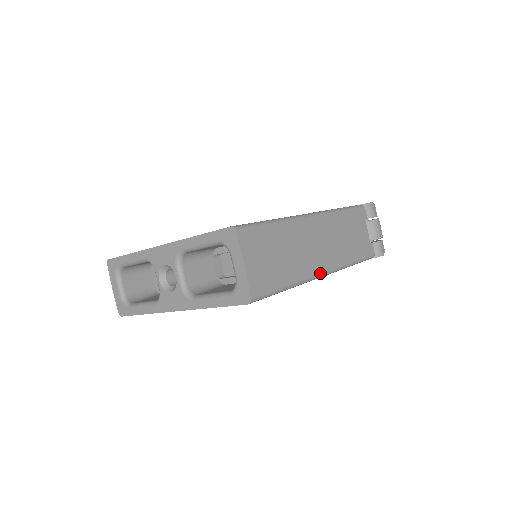
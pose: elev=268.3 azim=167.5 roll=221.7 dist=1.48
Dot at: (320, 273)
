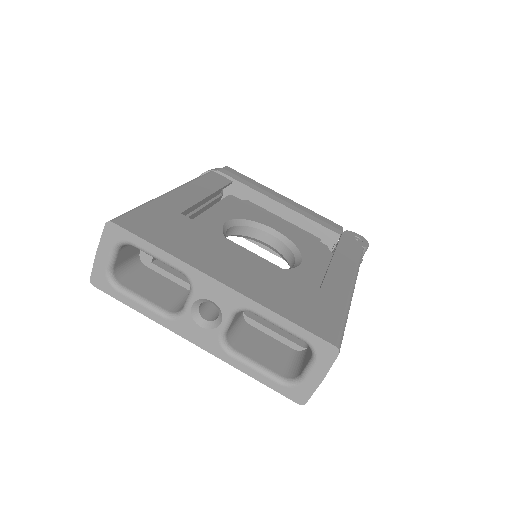
Dot at: occluded
